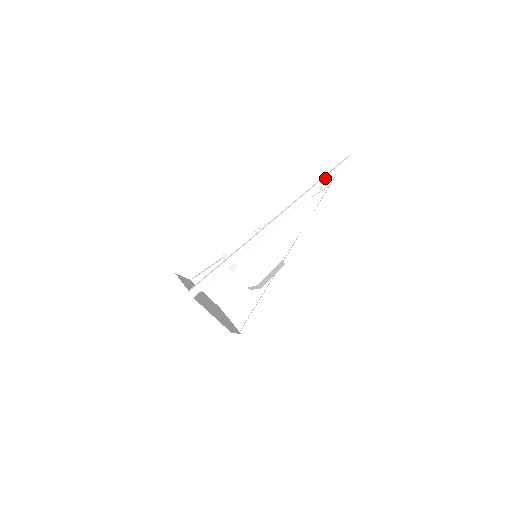
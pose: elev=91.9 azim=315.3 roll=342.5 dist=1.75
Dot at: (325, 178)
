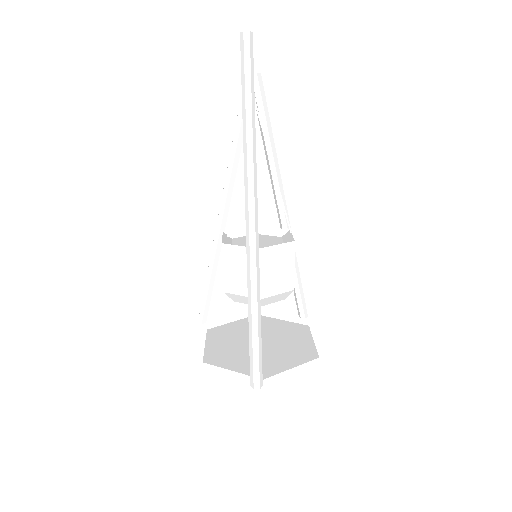
Dot at: (247, 99)
